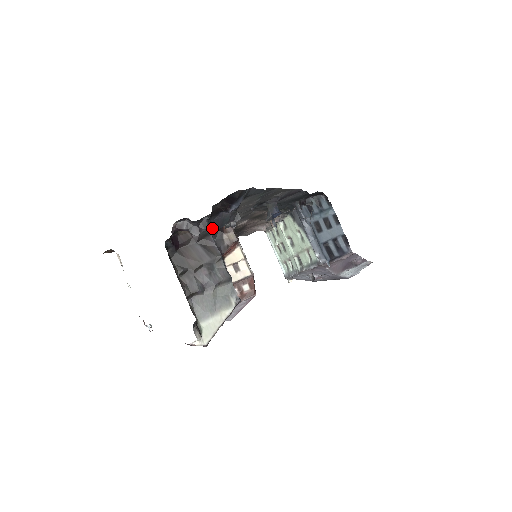
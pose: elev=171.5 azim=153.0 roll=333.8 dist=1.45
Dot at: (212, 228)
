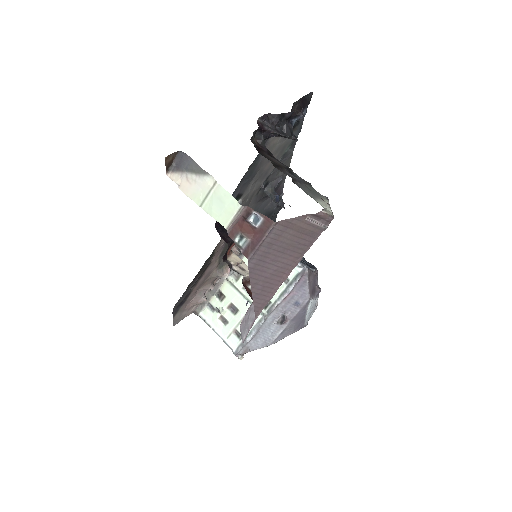
Dot at: (285, 134)
